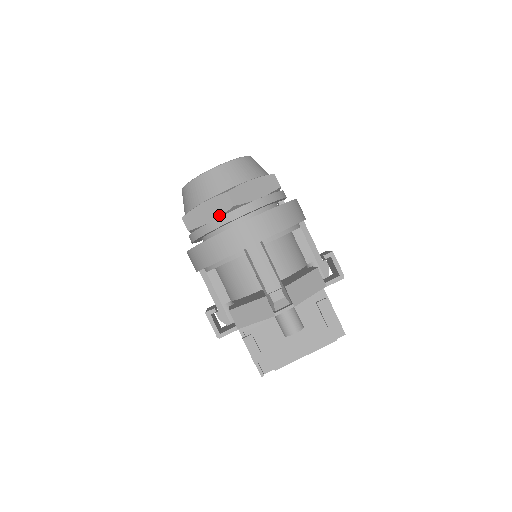
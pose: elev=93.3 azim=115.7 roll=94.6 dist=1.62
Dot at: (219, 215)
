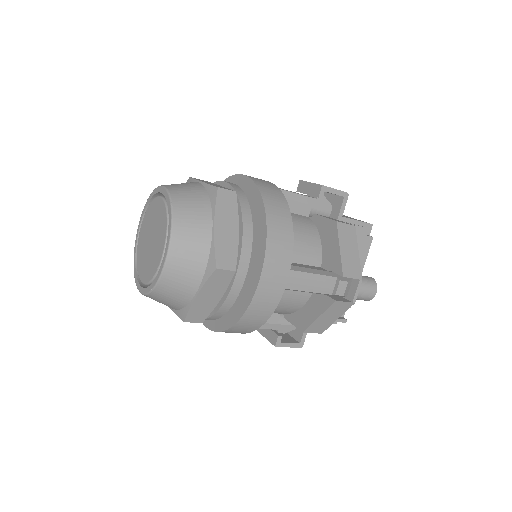
Dot at: (225, 289)
